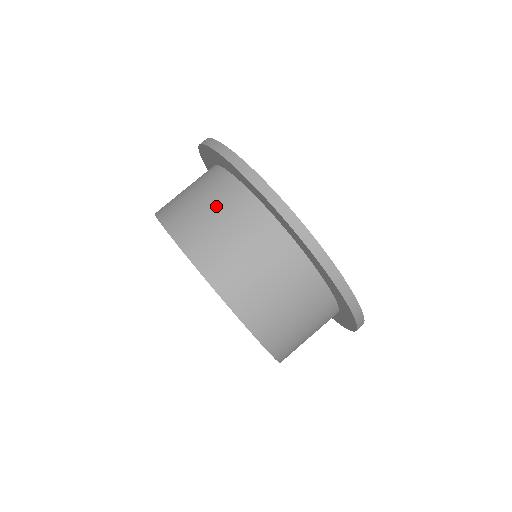
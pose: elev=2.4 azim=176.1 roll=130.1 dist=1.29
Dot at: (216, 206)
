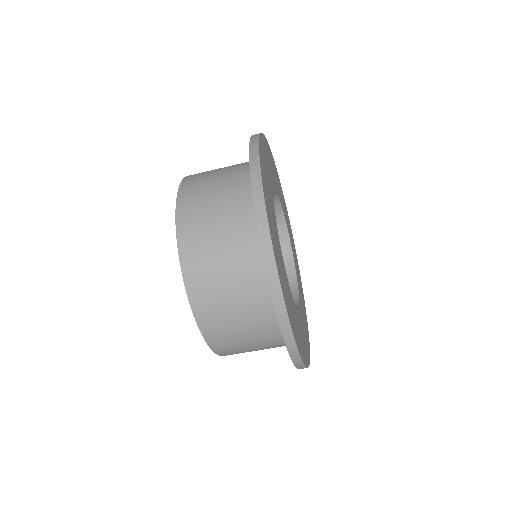
Dot at: (226, 225)
